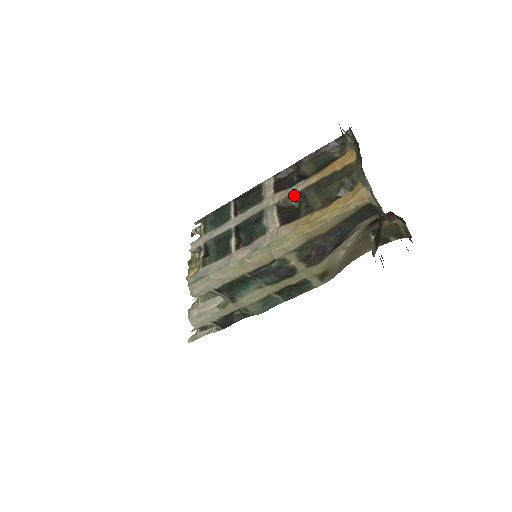
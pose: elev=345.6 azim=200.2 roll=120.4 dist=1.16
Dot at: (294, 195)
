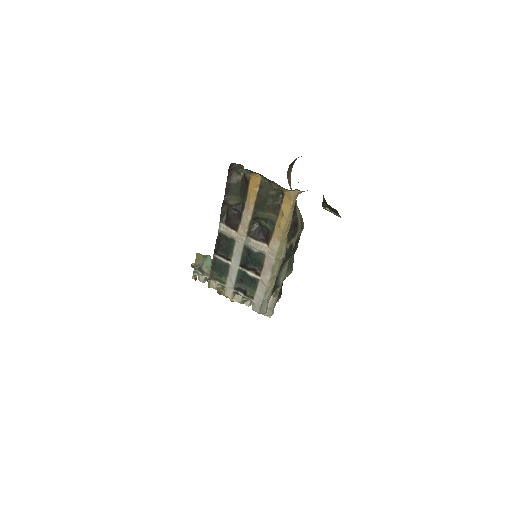
Dot at: (251, 223)
